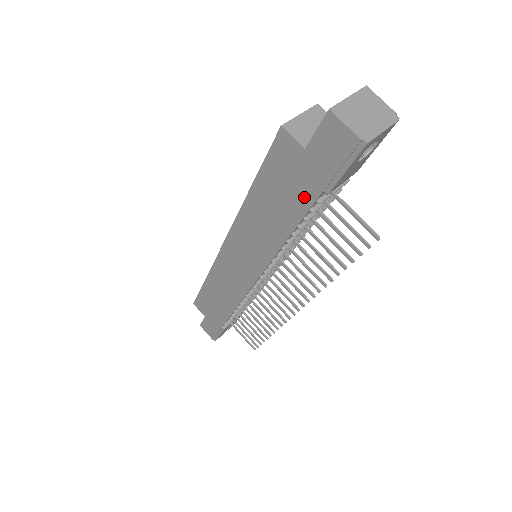
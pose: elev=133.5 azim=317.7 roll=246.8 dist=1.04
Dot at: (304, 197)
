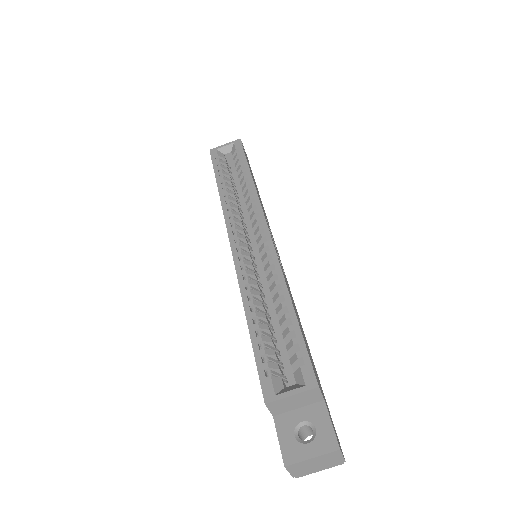
Dot at: occluded
